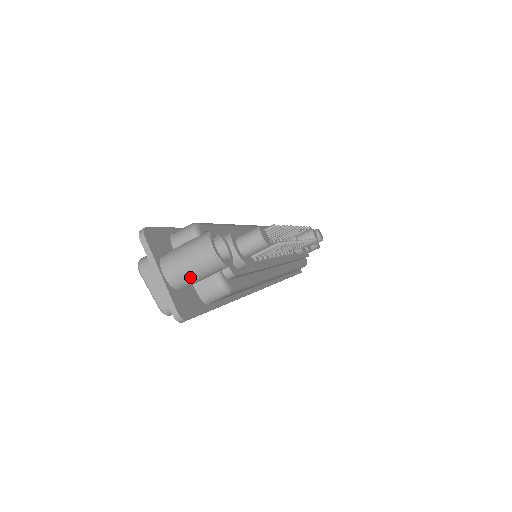
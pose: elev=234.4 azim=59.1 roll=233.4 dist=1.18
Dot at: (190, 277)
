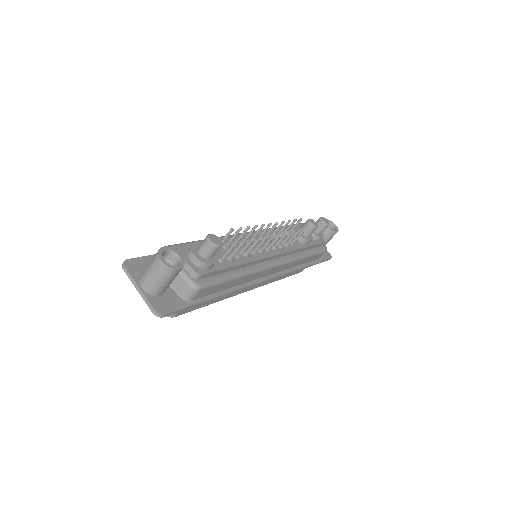
Dot at: (157, 284)
